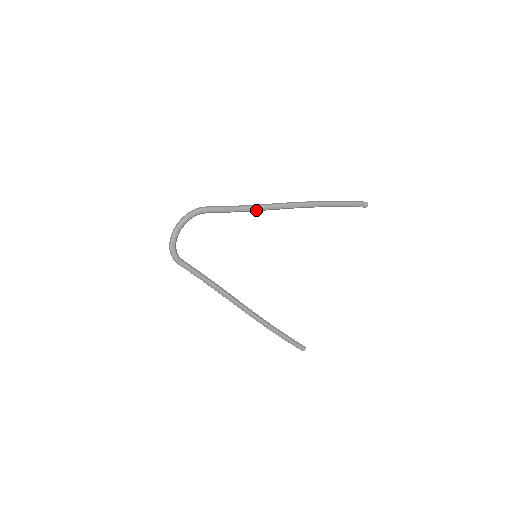
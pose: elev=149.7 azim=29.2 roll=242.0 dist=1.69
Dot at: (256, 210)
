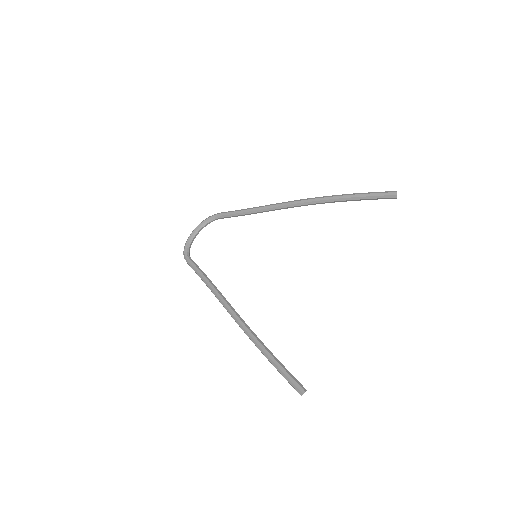
Dot at: (261, 210)
